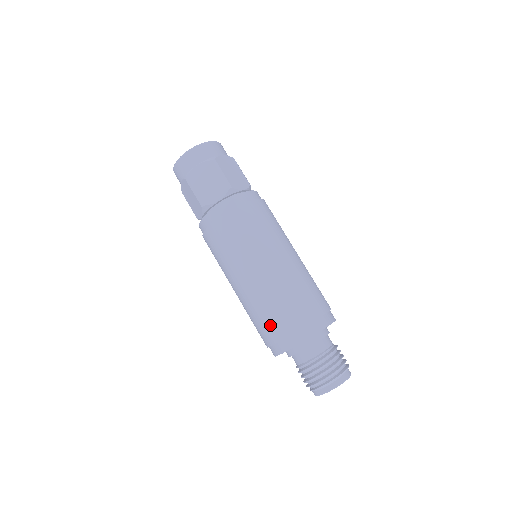
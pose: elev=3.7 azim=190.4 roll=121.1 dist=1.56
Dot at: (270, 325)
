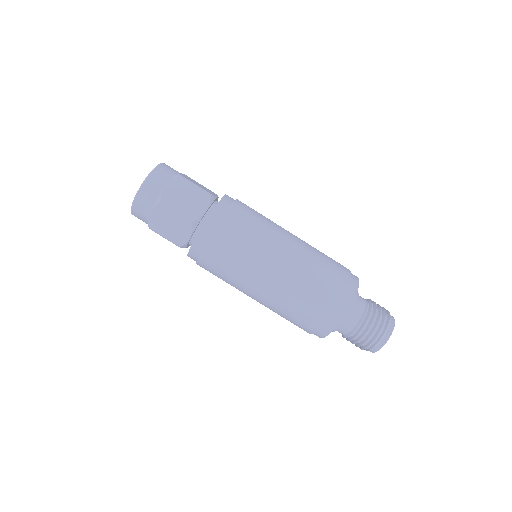
Dot at: (318, 301)
